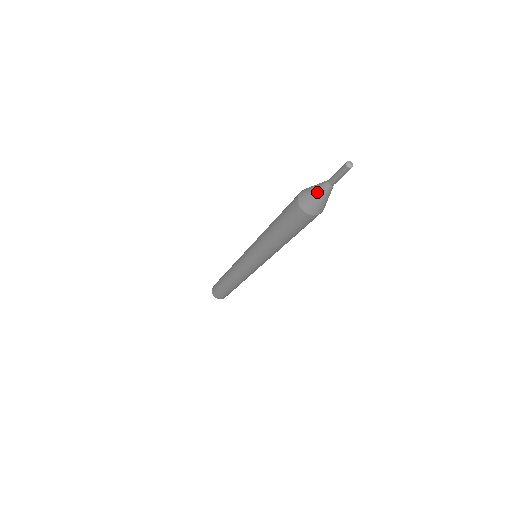
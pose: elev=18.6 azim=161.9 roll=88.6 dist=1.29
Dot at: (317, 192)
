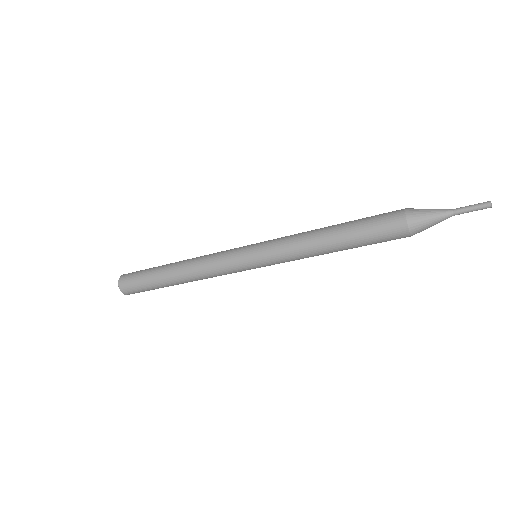
Dot at: (437, 222)
